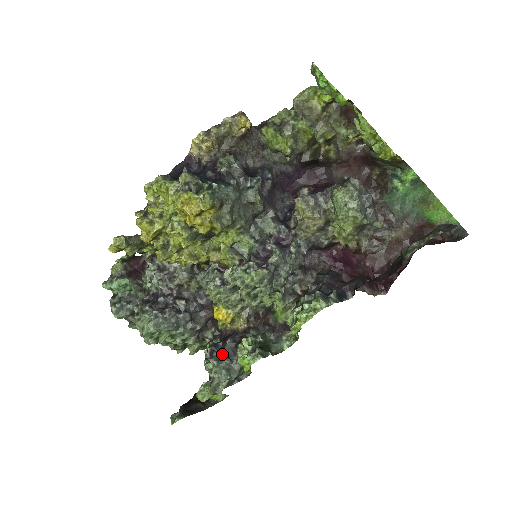
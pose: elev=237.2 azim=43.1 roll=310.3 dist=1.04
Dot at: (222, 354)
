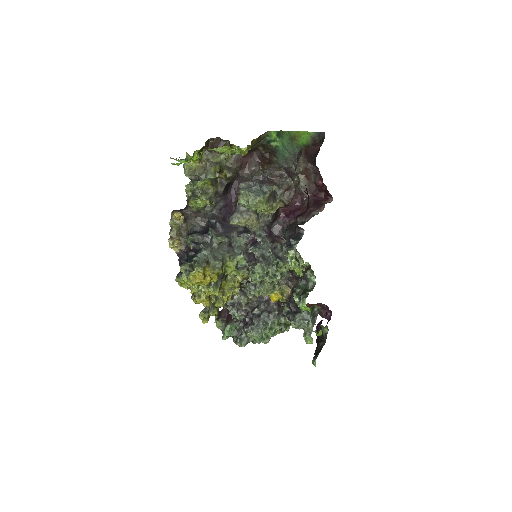
Dot at: (293, 315)
